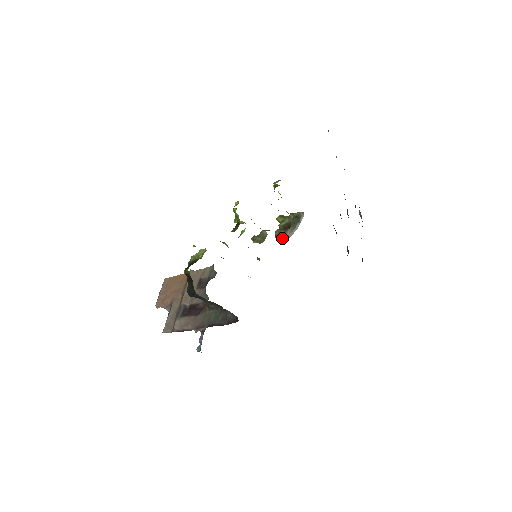
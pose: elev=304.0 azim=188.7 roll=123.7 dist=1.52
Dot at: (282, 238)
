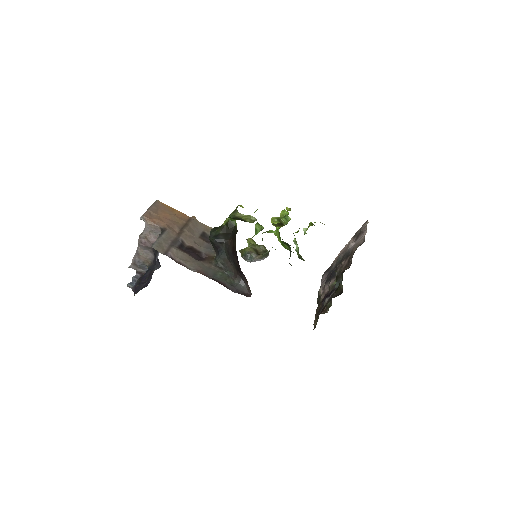
Dot at: (250, 257)
